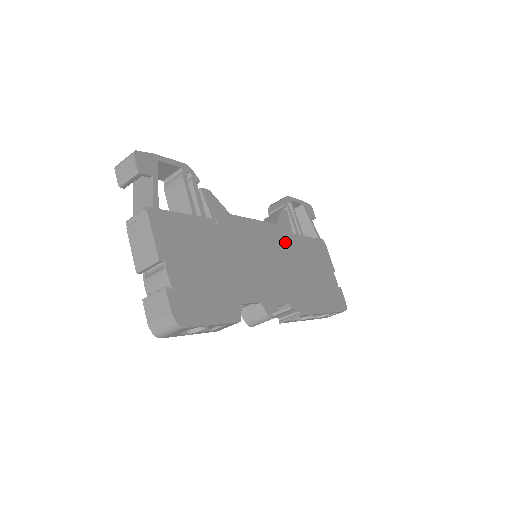
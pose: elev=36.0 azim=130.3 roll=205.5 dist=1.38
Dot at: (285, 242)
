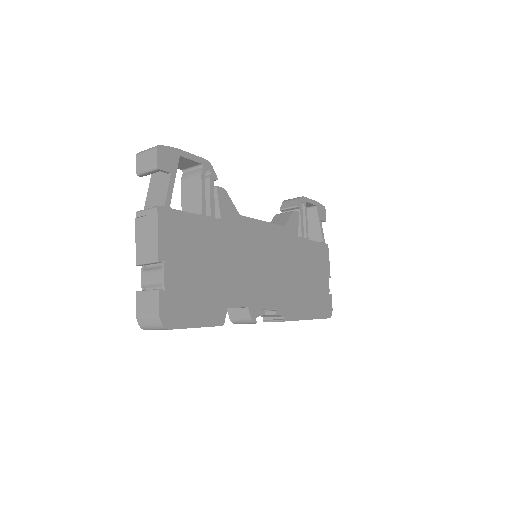
Dot at: (288, 246)
